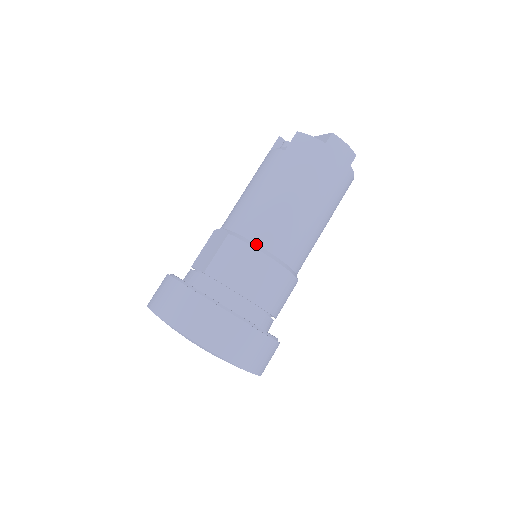
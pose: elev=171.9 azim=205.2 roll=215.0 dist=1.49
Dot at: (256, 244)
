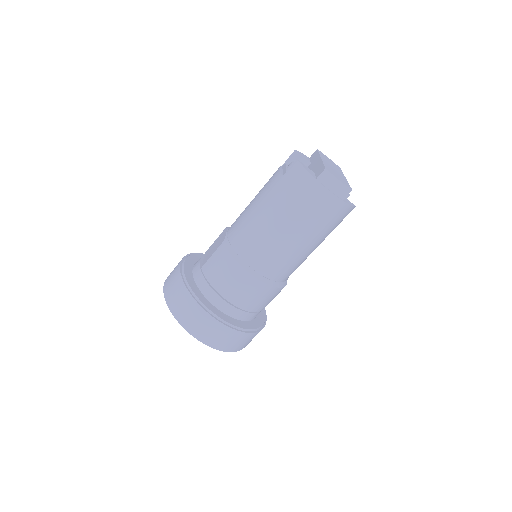
Dot at: (240, 257)
